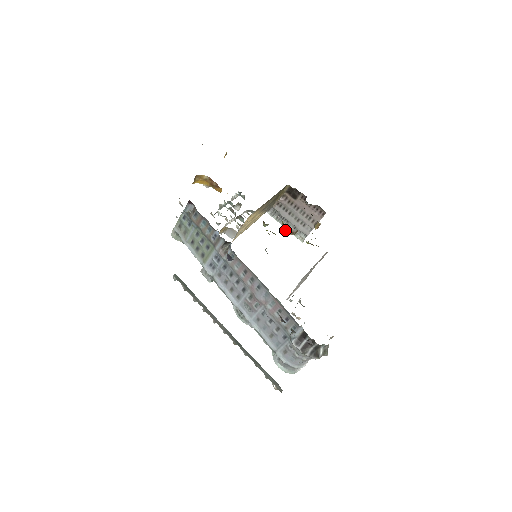
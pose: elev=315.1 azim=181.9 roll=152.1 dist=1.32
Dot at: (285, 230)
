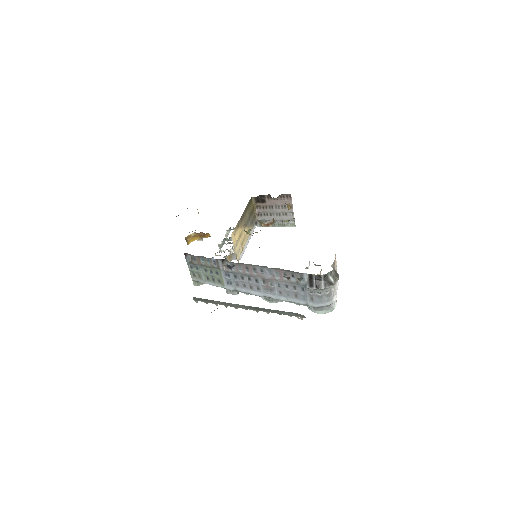
Dot at: (265, 225)
